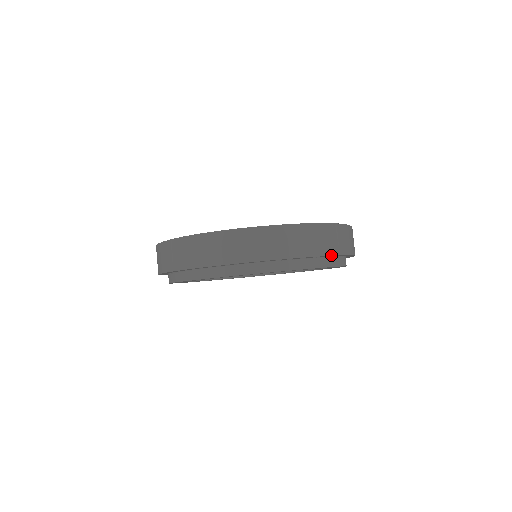
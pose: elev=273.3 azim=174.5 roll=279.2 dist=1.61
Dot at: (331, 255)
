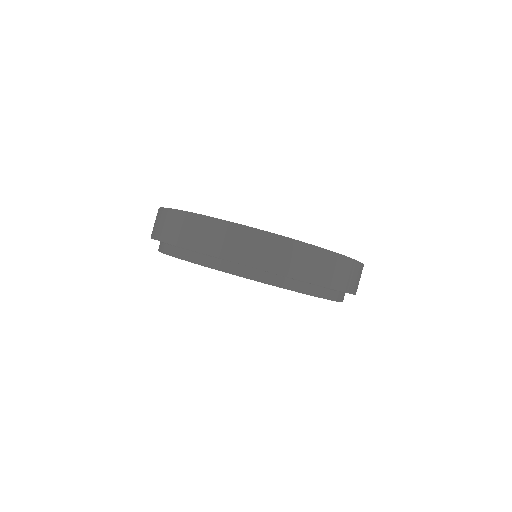
Dot at: (337, 289)
